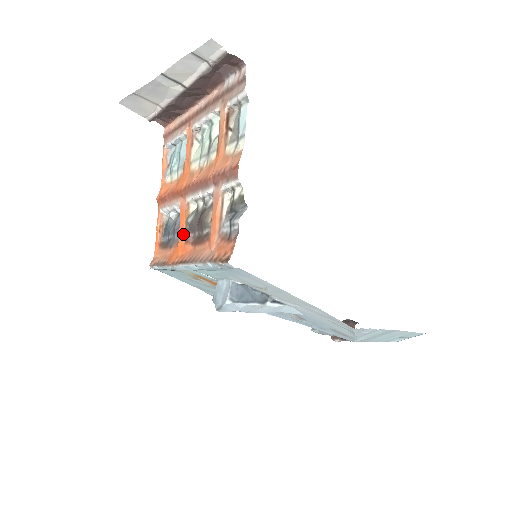
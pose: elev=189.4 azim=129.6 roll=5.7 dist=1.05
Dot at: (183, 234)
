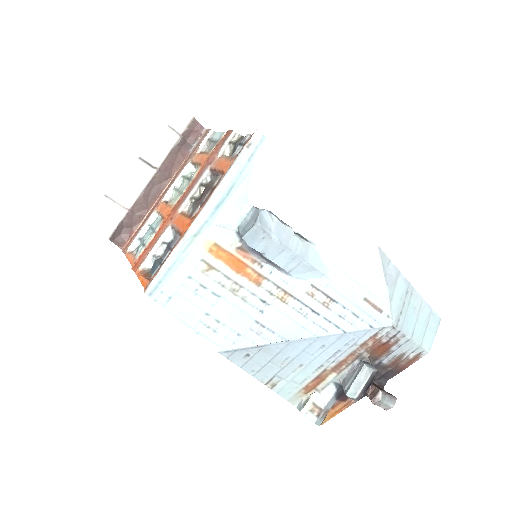
Dot at: (186, 221)
